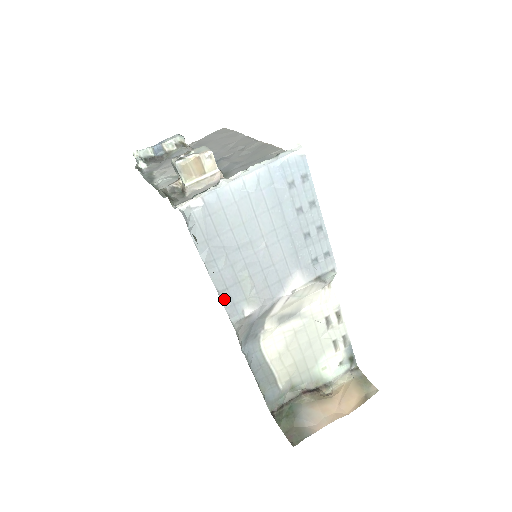
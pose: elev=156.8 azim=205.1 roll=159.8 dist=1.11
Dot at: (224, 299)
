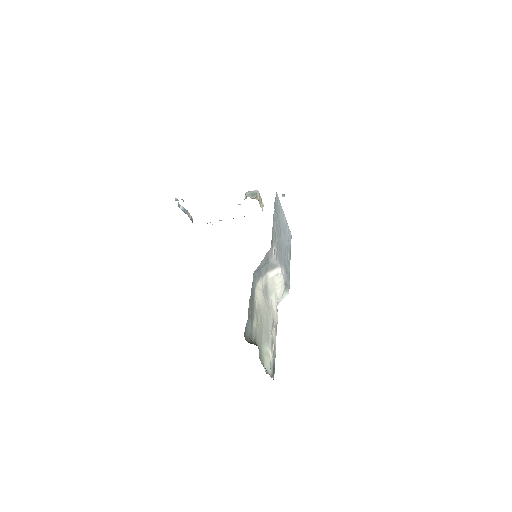
Dot at: (272, 231)
